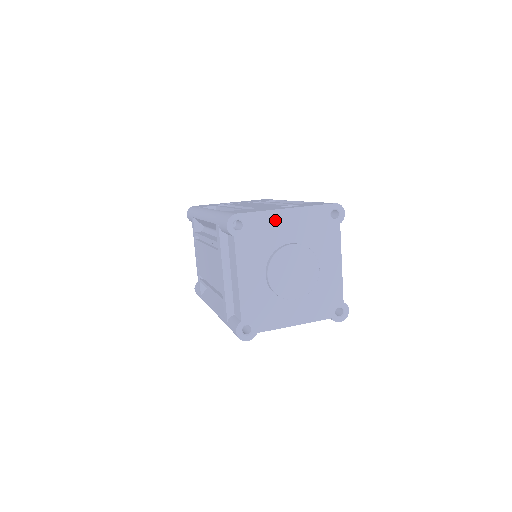
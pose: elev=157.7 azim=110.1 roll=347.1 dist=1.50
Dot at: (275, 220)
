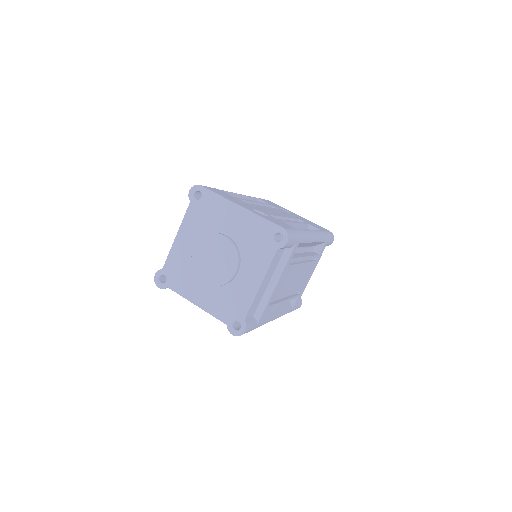
Dot at: (226, 209)
